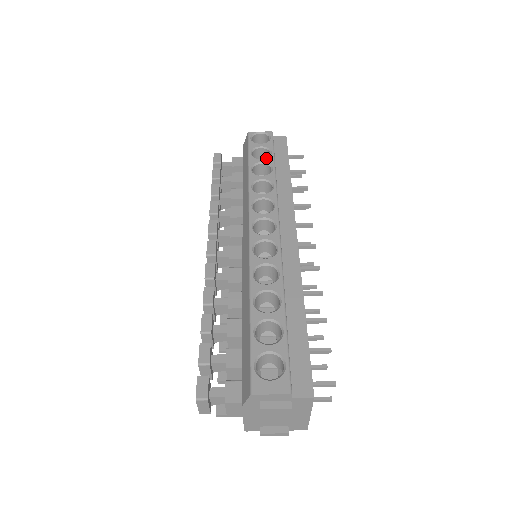
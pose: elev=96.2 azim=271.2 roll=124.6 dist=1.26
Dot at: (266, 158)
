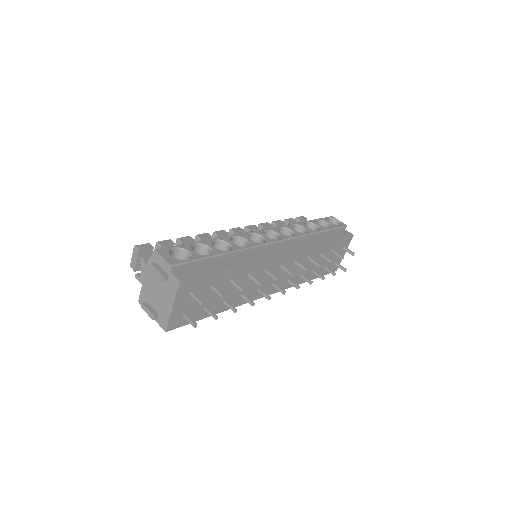
Dot at: occluded
